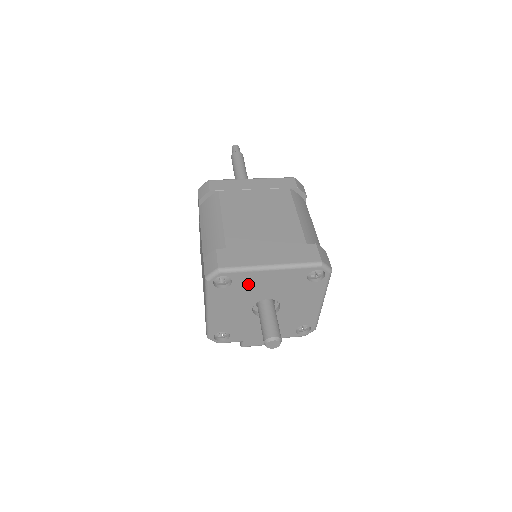
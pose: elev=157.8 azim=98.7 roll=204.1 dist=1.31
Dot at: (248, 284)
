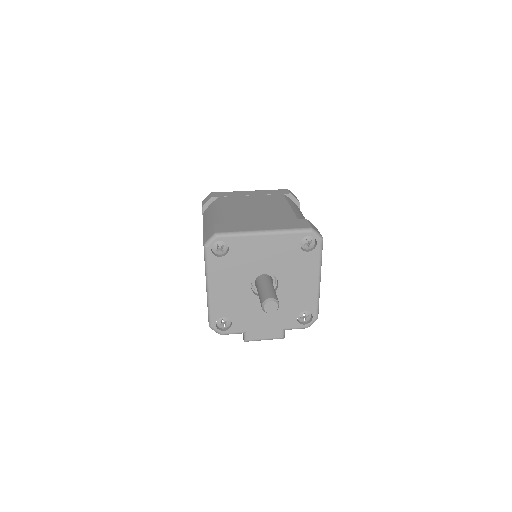
Dot at: (244, 252)
